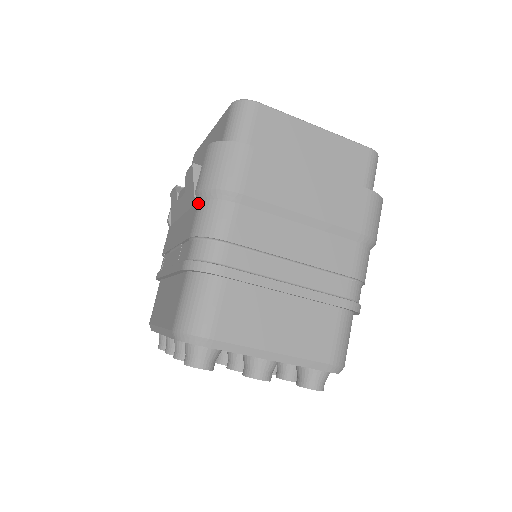
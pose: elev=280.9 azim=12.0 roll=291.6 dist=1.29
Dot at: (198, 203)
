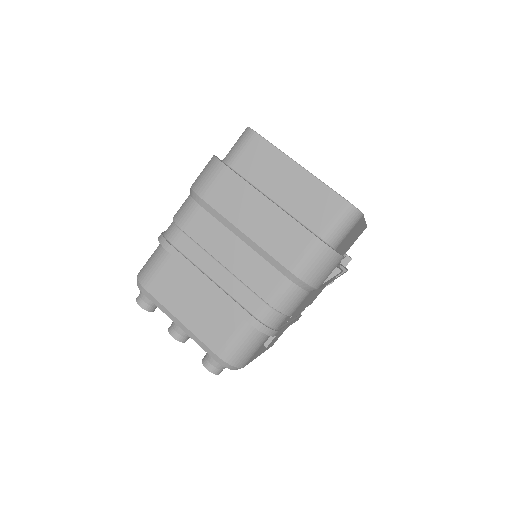
Dot at: occluded
